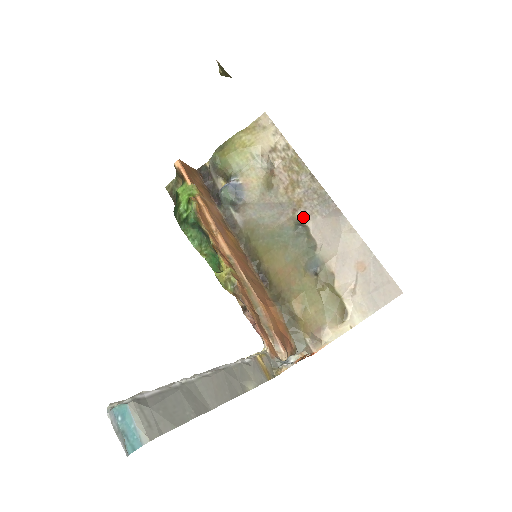
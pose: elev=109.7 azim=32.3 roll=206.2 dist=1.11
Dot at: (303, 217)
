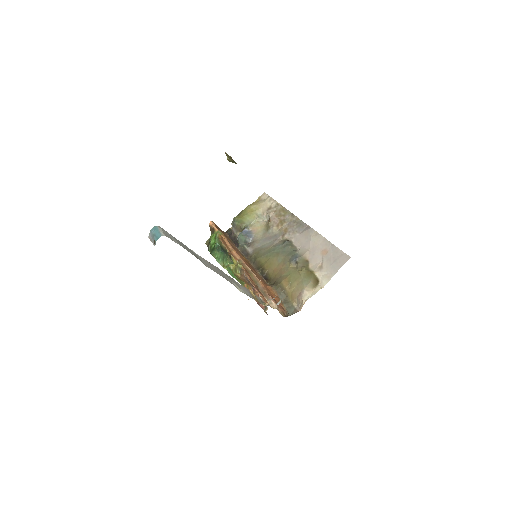
Dot at: (288, 237)
